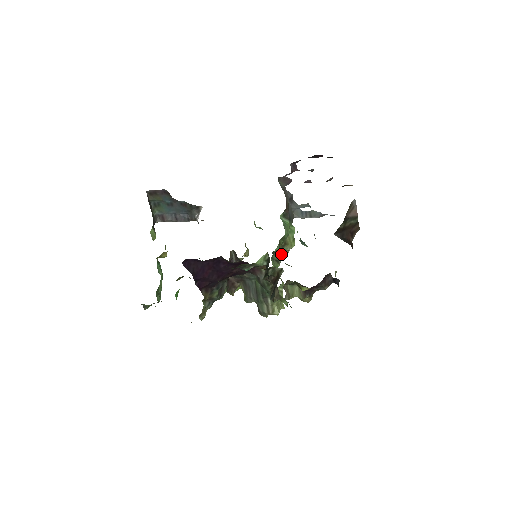
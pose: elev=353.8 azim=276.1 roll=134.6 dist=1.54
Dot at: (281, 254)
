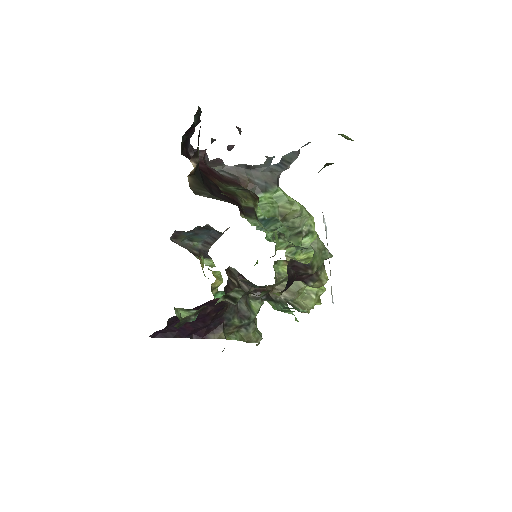
Dot at: (294, 226)
